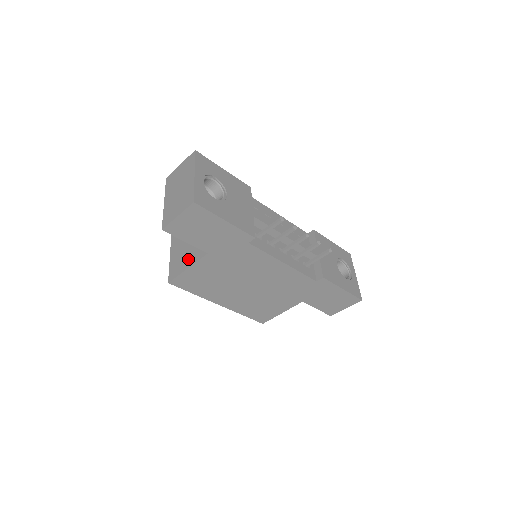
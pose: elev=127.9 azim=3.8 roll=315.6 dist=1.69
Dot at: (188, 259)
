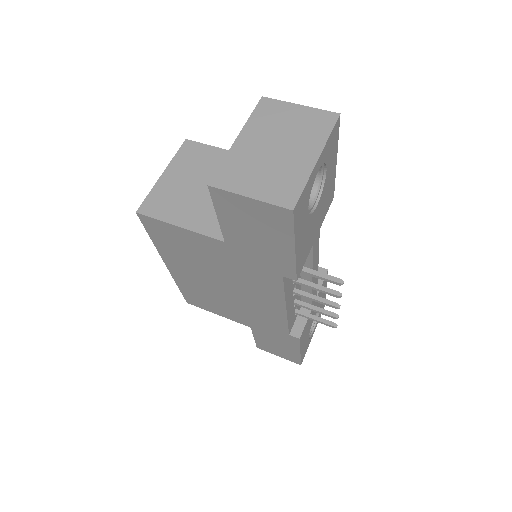
Dot at: (189, 213)
